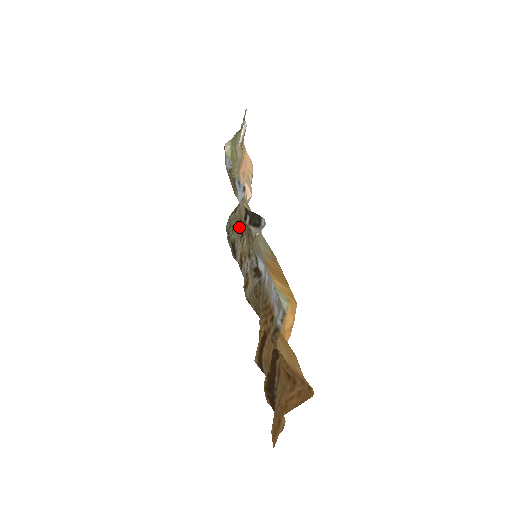
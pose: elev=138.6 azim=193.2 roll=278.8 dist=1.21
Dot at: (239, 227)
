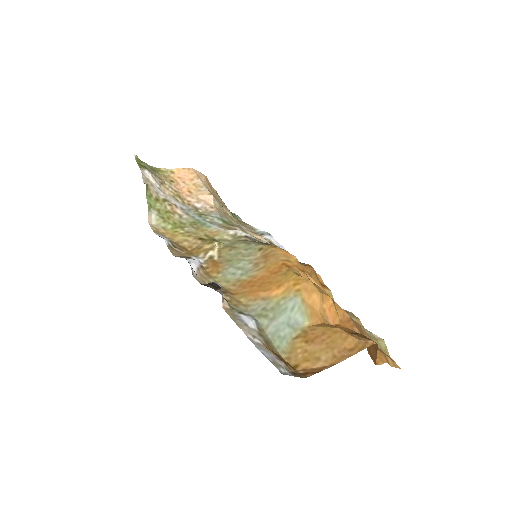
Dot at: occluded
